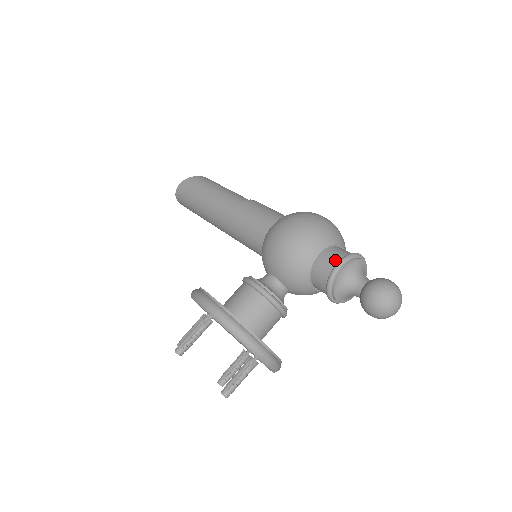
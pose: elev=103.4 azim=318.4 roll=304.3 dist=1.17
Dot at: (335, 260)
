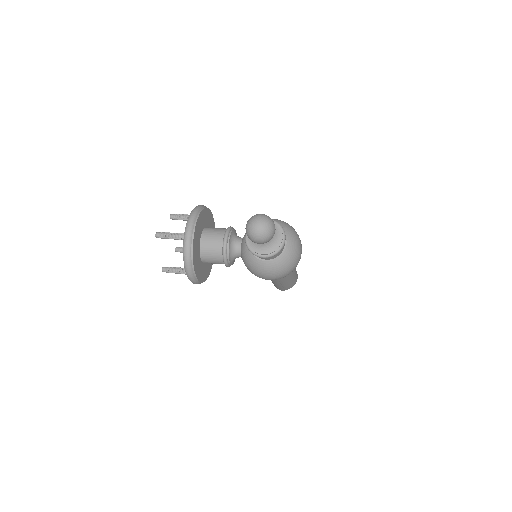
Dot at: occluded
